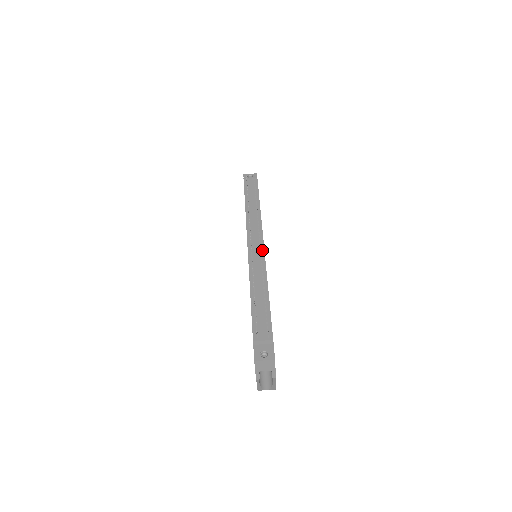
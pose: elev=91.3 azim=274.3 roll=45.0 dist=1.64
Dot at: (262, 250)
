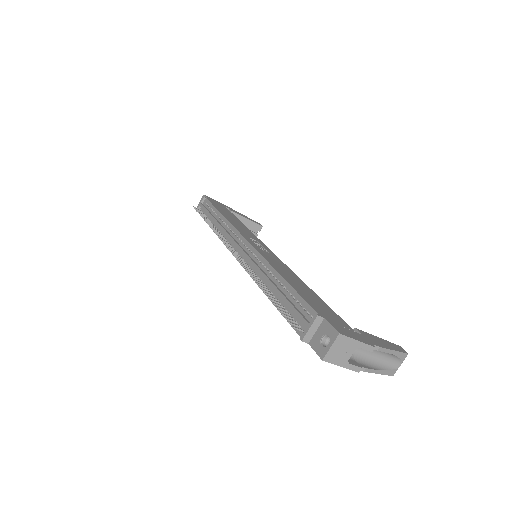
Dot at: (247, 245)
